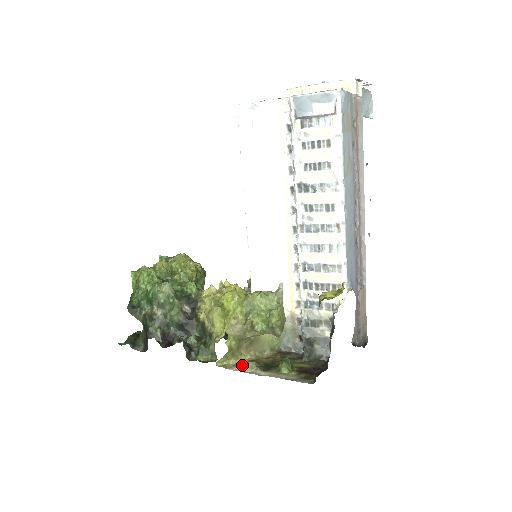
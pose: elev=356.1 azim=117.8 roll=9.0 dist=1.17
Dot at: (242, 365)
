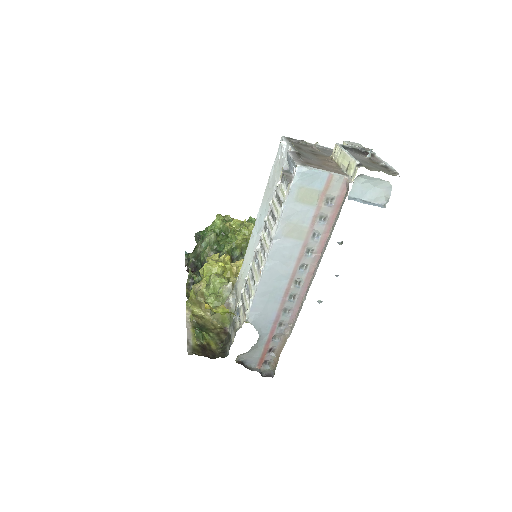
Dot at: occluded
